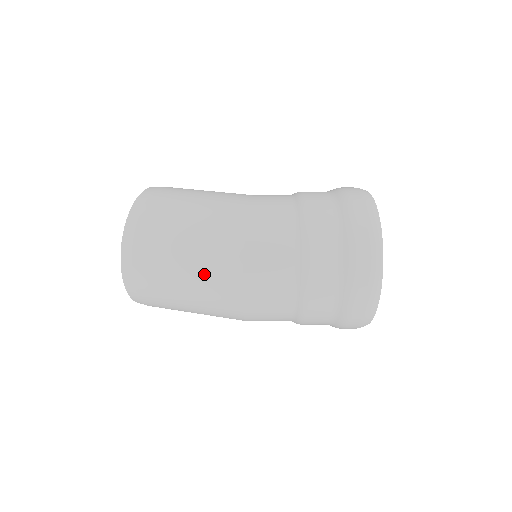
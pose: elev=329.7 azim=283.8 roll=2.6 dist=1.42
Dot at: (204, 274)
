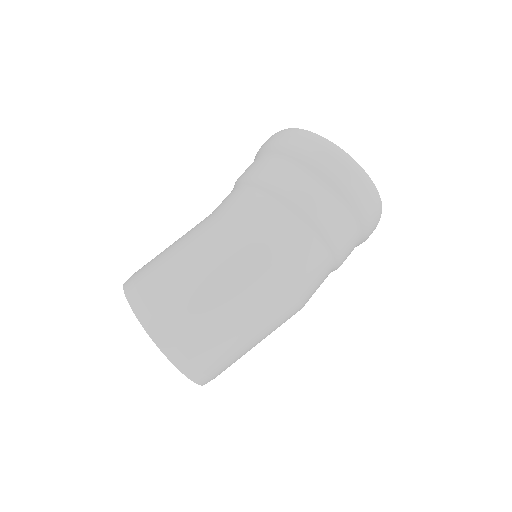
Dot at: (261, 315)
